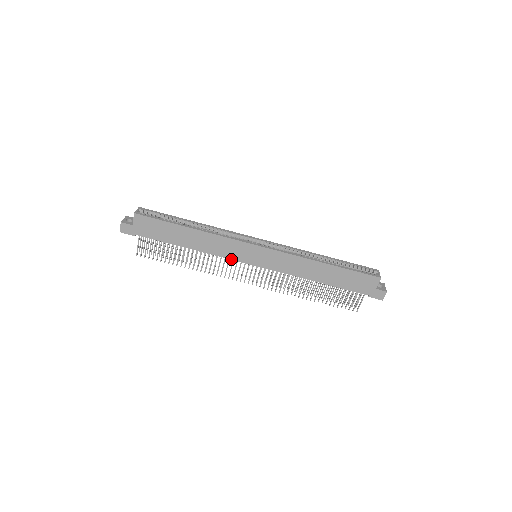
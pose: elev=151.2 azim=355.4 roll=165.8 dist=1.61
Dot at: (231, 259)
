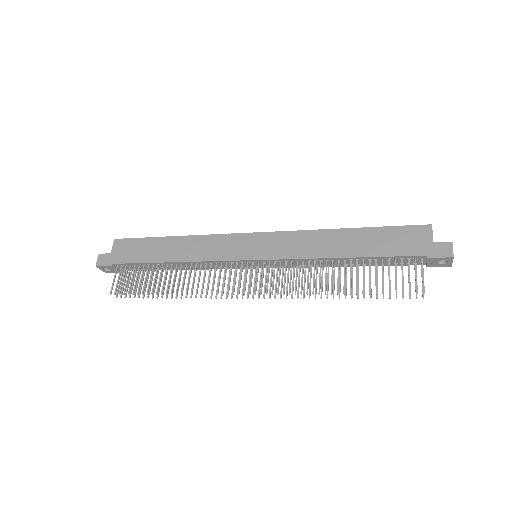
Dot at: (222, 260)
